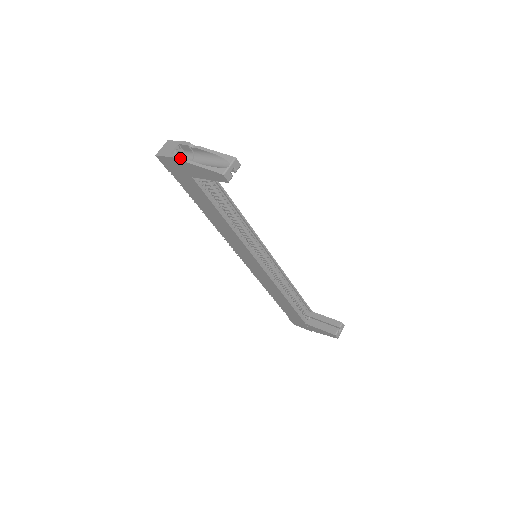
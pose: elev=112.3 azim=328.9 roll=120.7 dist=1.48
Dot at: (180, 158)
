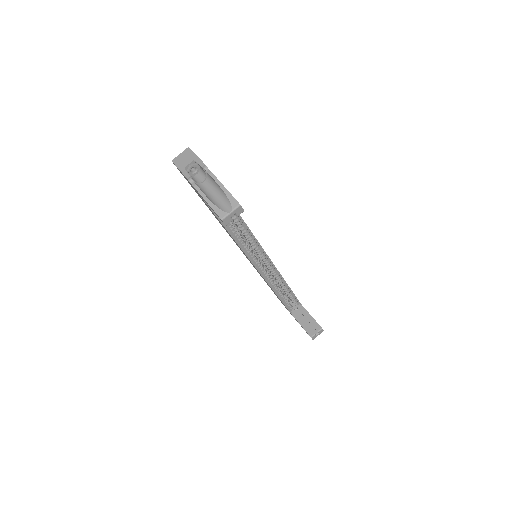
Dot at: (190, 179)
